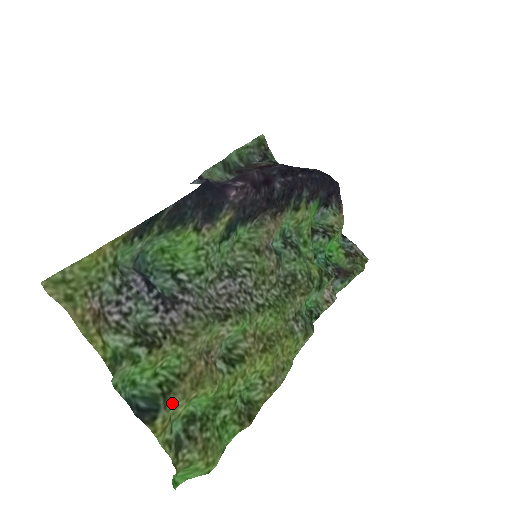
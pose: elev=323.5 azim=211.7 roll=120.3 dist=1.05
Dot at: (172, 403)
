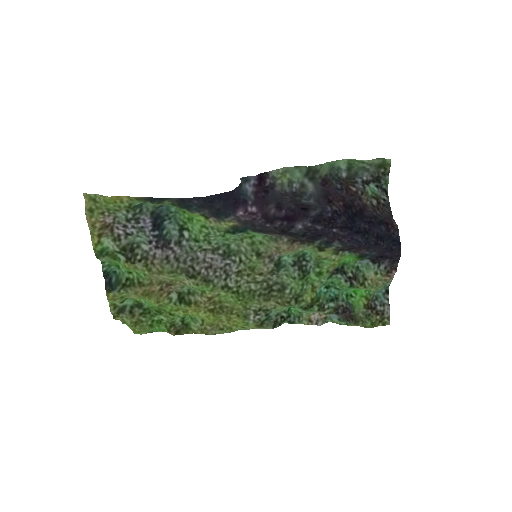
Dot at: (127, 292)
